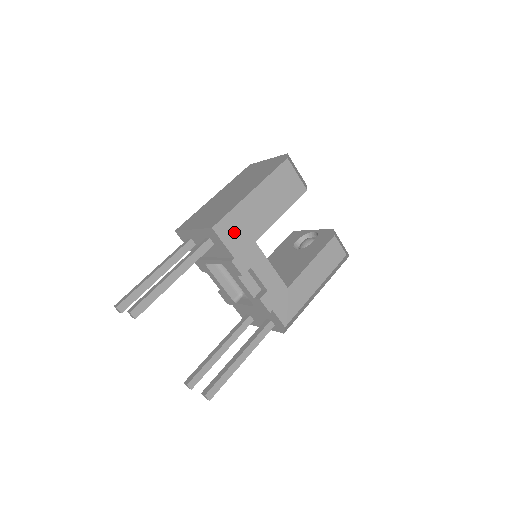
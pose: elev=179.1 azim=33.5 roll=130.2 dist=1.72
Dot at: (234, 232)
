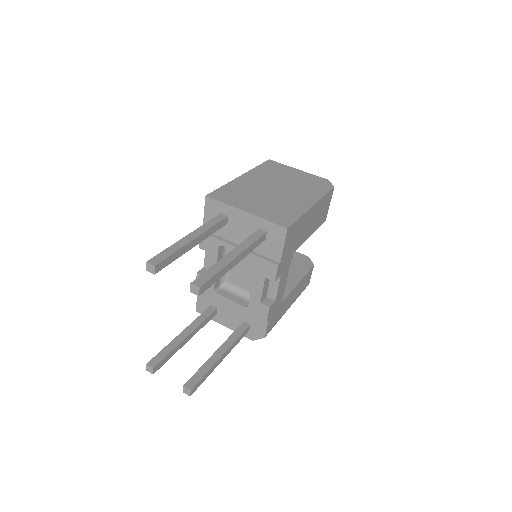
Dot at: (291, 238)
